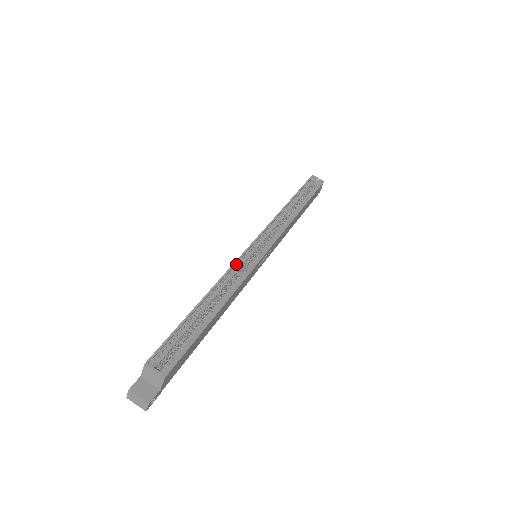
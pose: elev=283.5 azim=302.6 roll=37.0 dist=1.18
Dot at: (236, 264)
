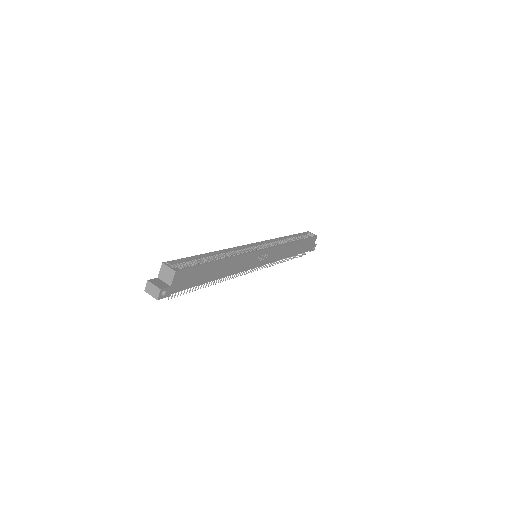
Dot at: (239, 248)
